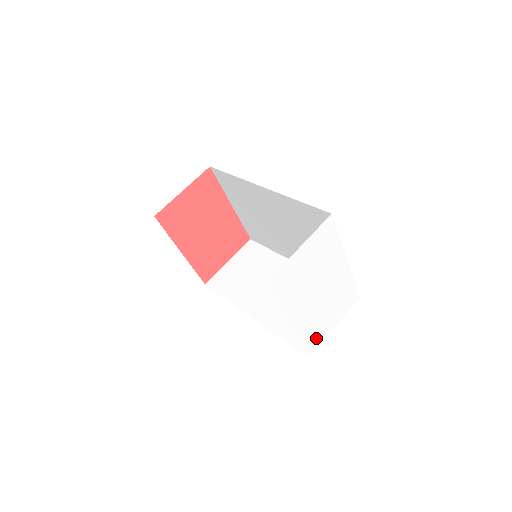
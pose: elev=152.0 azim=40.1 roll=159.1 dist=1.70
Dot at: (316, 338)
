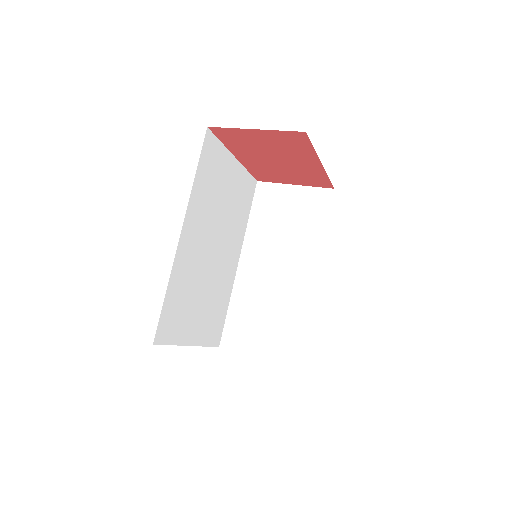
Dot at: occluded
